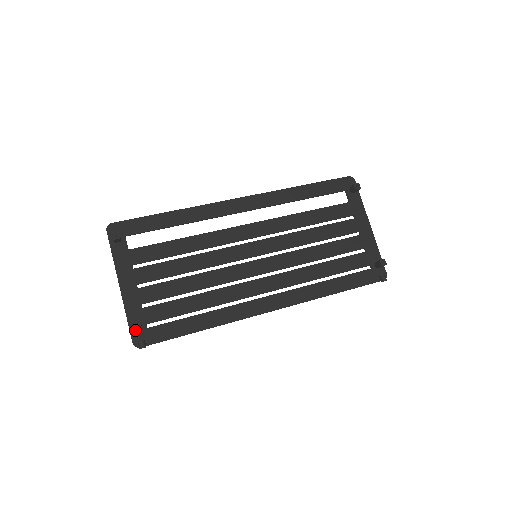
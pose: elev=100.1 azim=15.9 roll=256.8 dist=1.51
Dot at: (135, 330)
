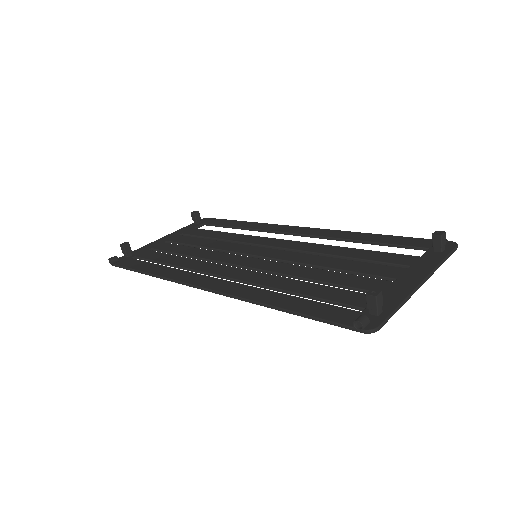
Dot at: (121, 244)
